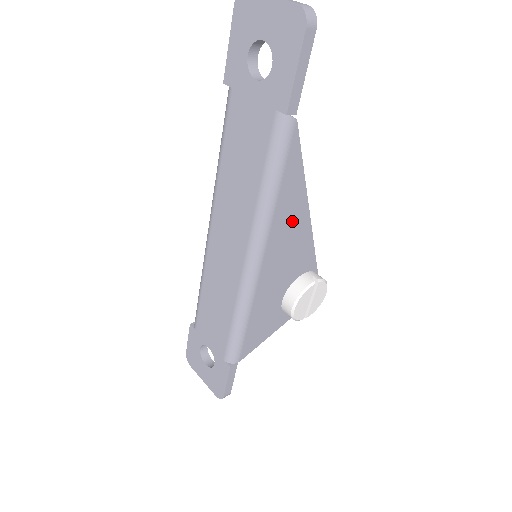
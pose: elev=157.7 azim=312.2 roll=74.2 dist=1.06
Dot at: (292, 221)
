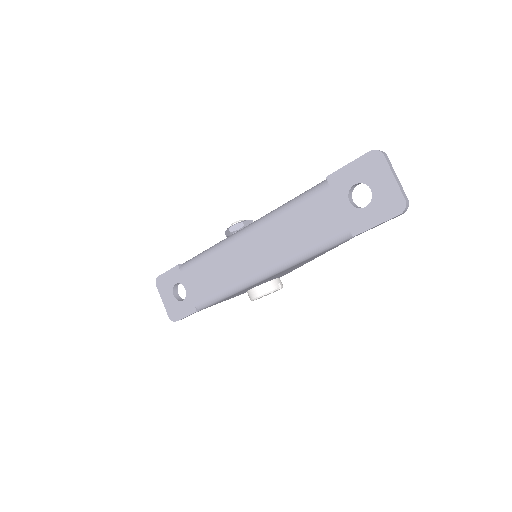
Dot at: (301, 264)
